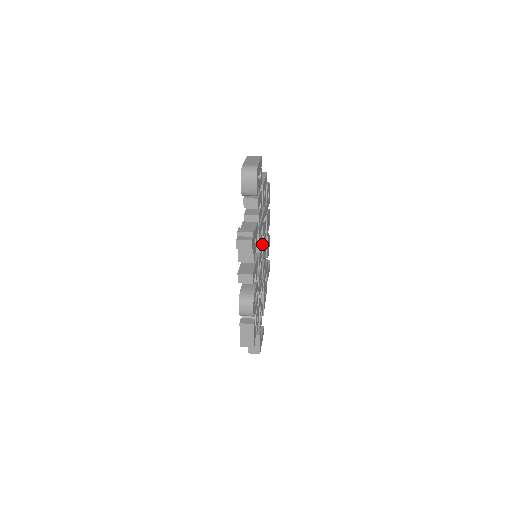
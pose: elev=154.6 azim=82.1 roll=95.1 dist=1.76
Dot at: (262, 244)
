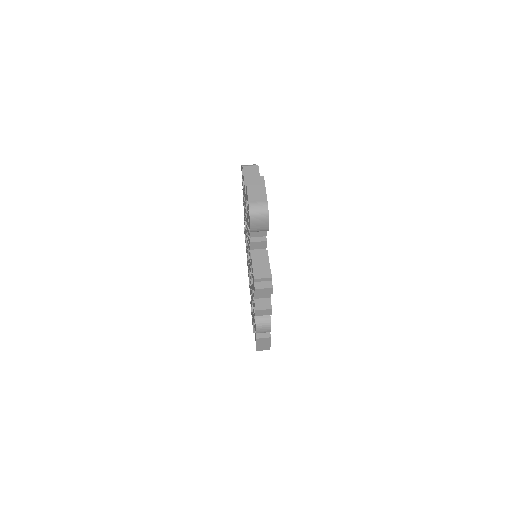
Dot at: occluded
